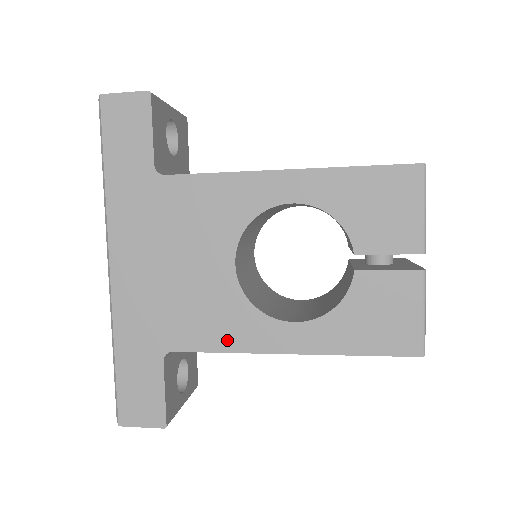
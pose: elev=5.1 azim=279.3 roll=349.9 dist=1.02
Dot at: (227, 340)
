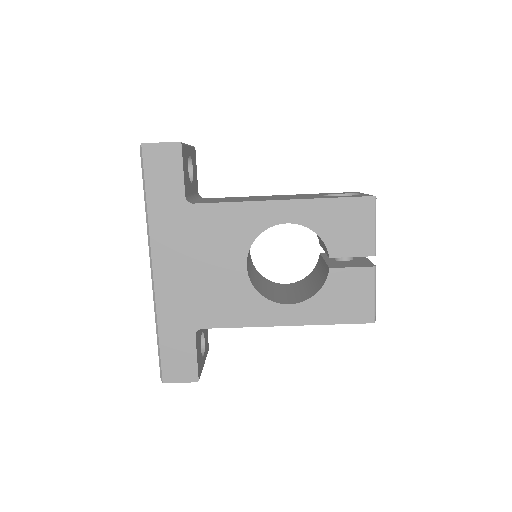
Dot at: (242, 319)
